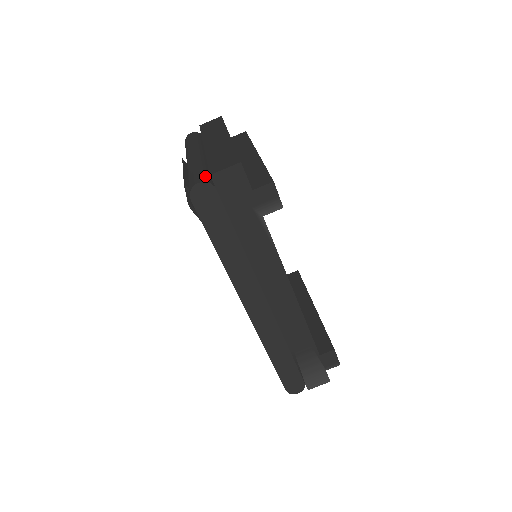
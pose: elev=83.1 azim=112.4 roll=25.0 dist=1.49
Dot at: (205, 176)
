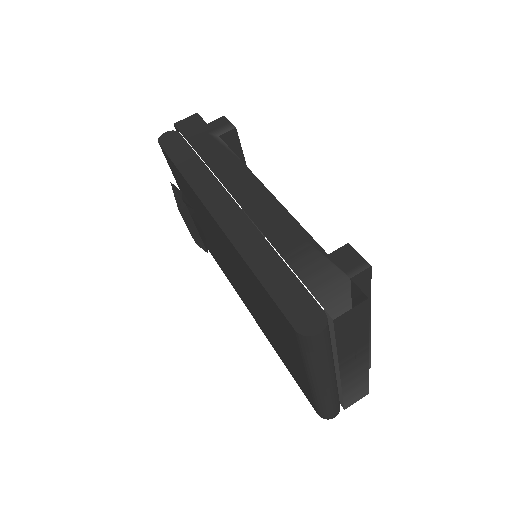
Dot at: occluded
